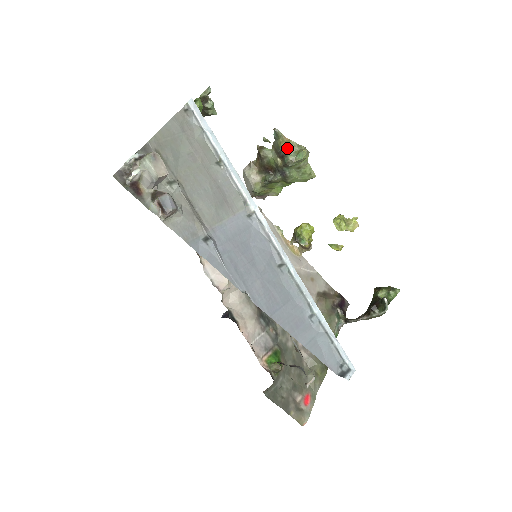
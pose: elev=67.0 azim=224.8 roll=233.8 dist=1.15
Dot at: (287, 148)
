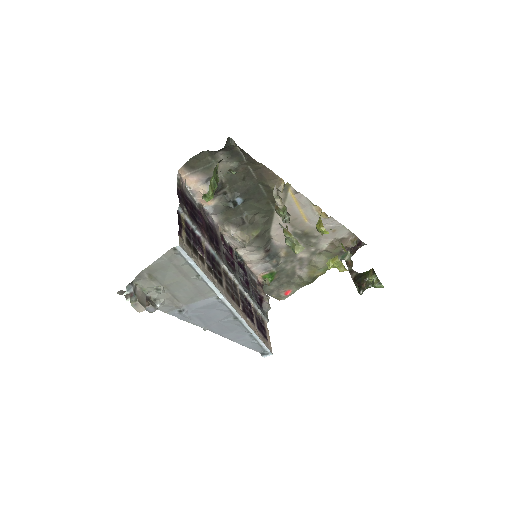
Dot at: (287, 237)
